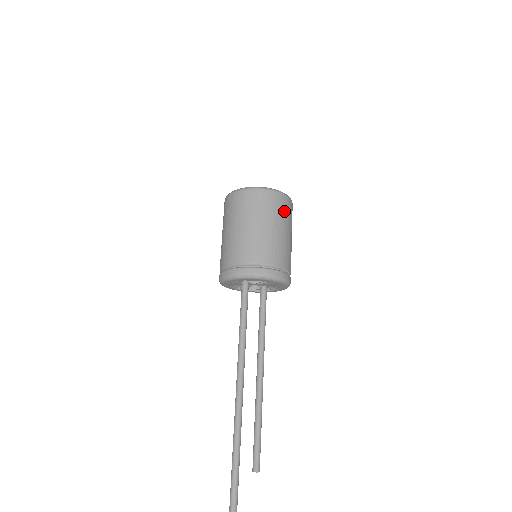
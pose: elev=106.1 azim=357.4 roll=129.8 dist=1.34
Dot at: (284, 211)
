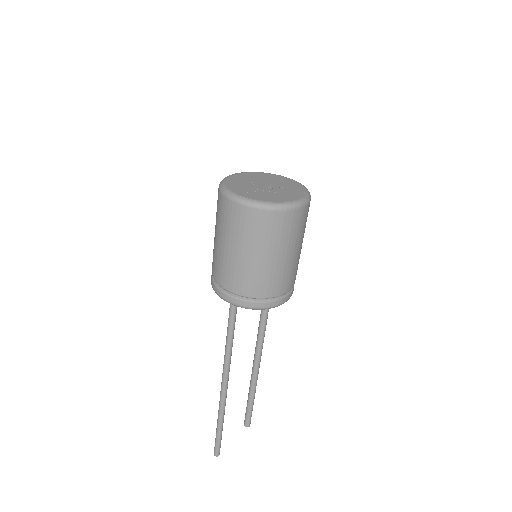
Dot at: (252, 230)
